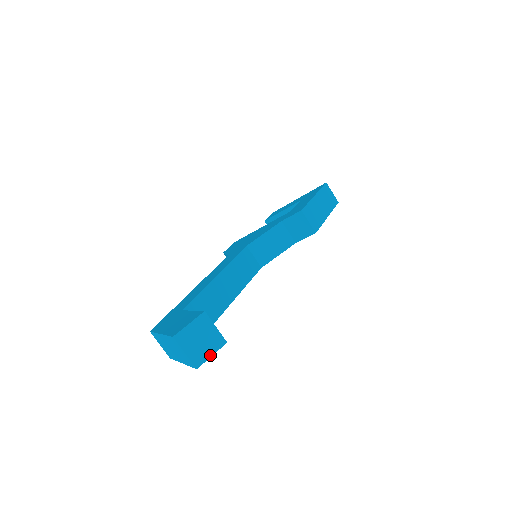
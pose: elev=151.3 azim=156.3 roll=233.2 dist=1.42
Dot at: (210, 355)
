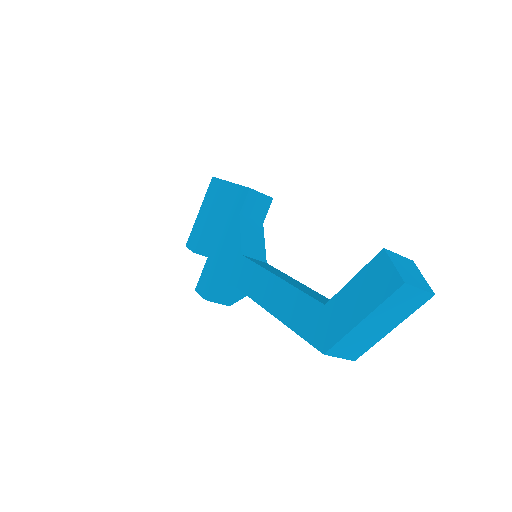
Dot at: (423, 278)
